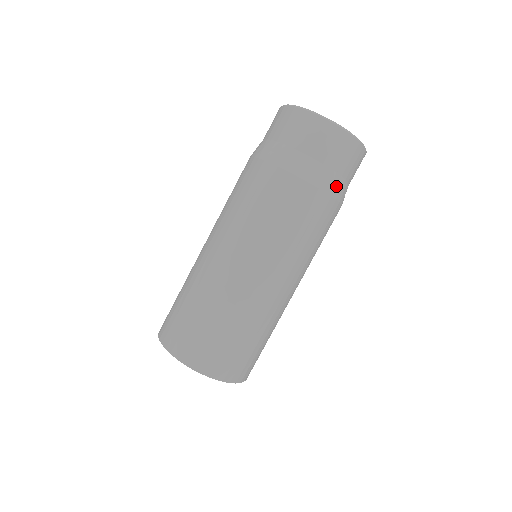
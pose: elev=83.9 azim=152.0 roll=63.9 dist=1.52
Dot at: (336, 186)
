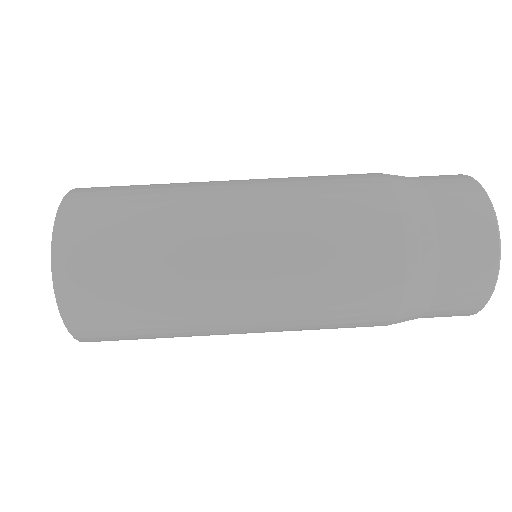
Dot at: (422, 270)
